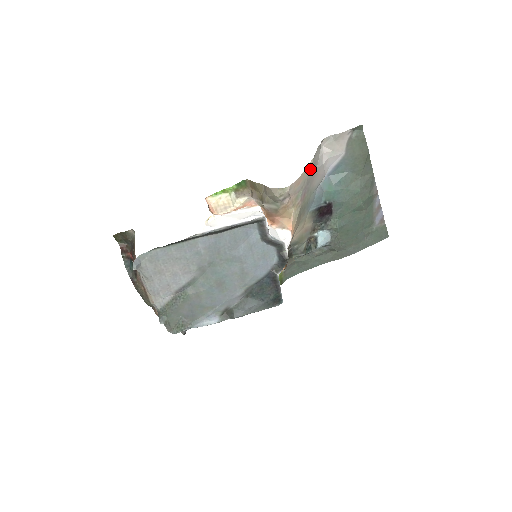
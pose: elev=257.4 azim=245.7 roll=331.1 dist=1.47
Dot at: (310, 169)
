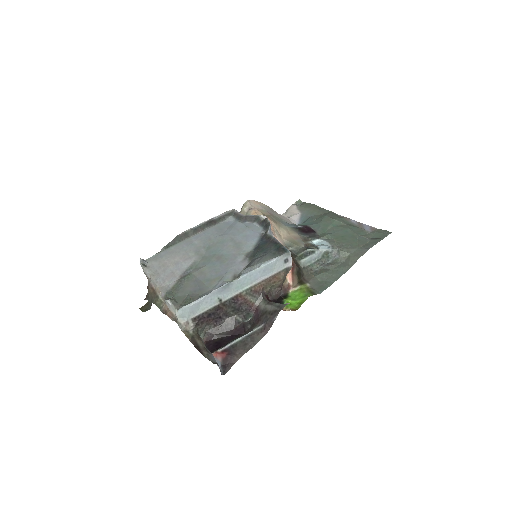
Dot at: (268, 207)
